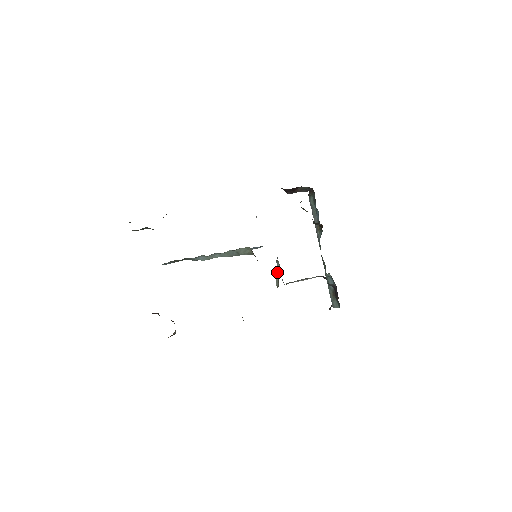
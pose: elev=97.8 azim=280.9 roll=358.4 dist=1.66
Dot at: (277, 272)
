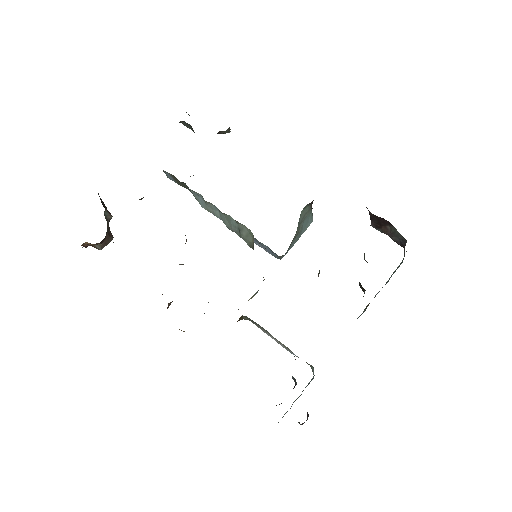
Dot at: (254, 294)
